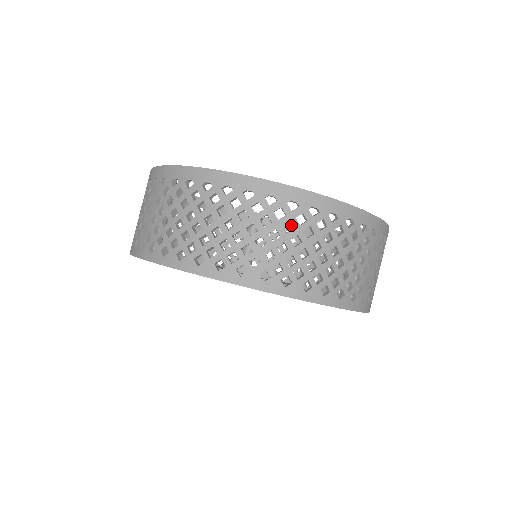
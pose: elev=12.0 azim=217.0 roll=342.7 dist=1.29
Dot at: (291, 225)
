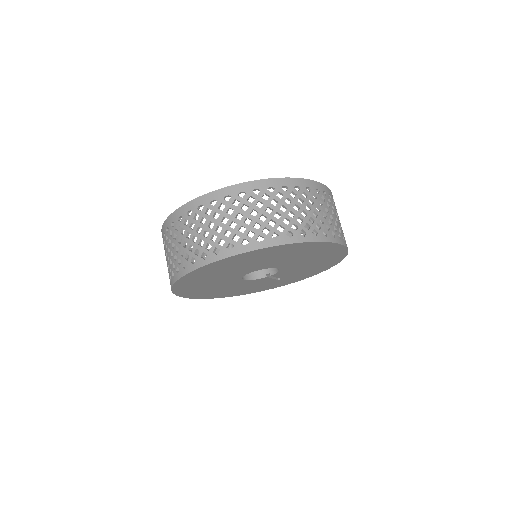
Dot at: (289, 200)
